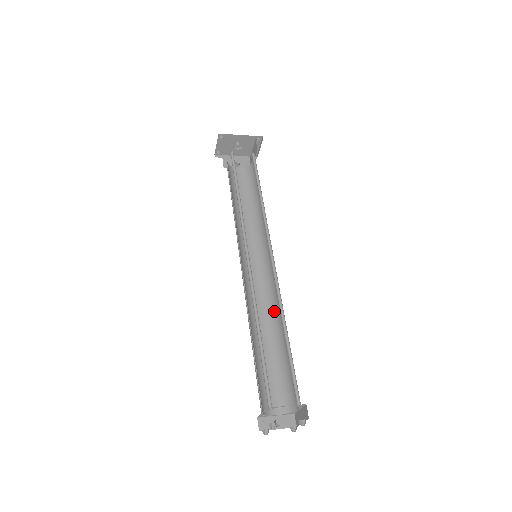
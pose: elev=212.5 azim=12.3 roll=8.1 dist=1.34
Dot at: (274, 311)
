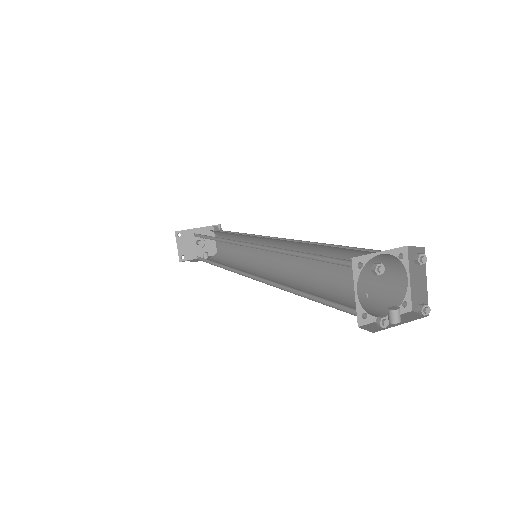
Dot at: (306, 274)
